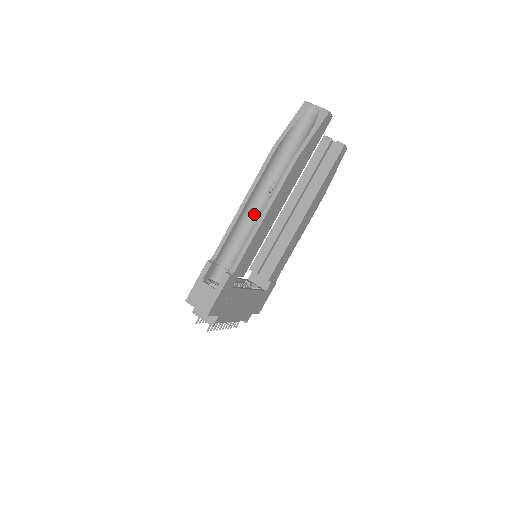
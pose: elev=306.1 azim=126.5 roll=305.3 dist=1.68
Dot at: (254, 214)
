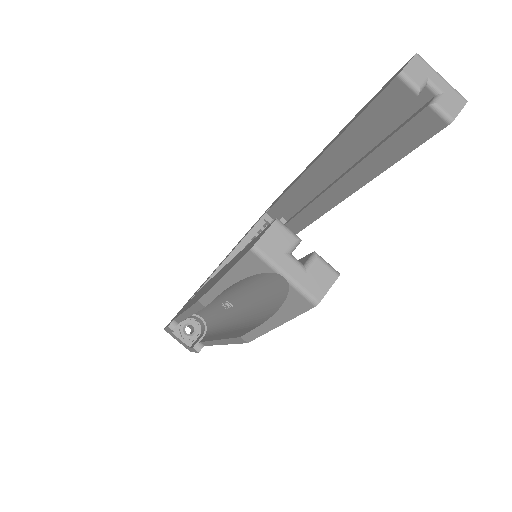
Dot at: (213, 307)
